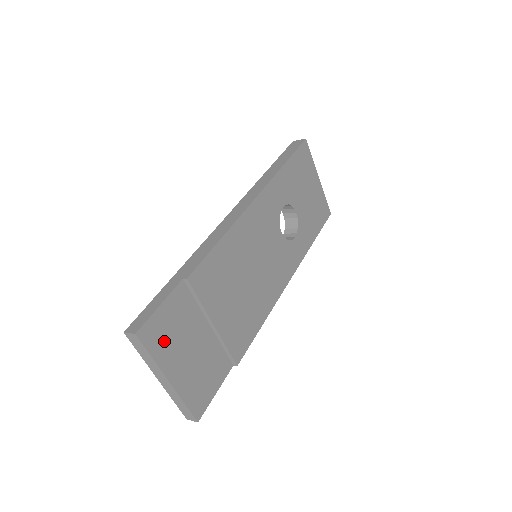
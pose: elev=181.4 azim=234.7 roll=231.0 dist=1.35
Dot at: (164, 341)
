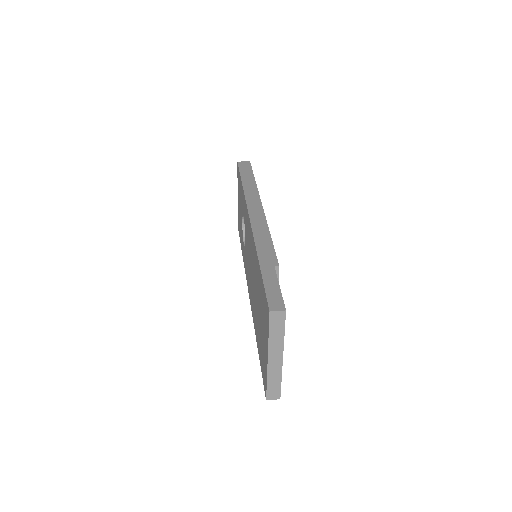
Dot at: occluded
